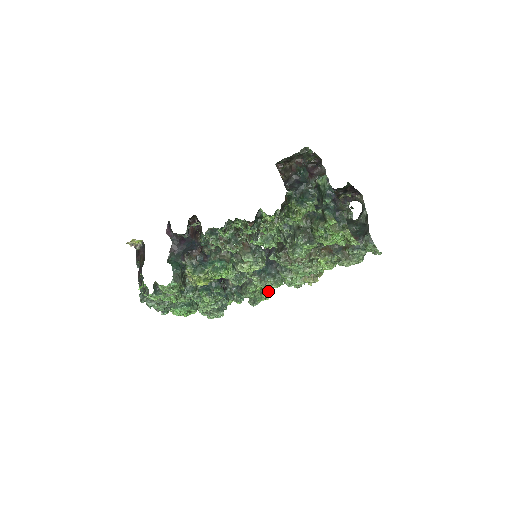
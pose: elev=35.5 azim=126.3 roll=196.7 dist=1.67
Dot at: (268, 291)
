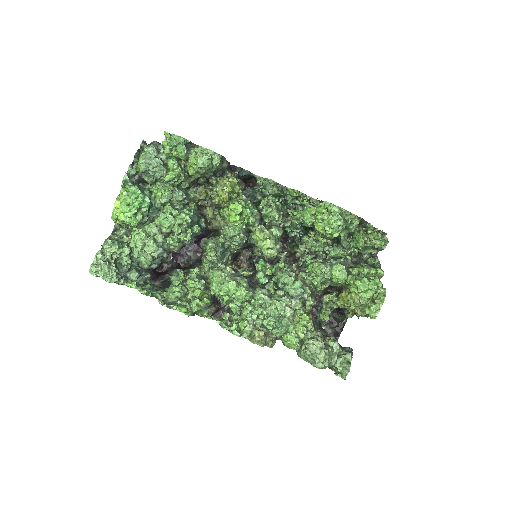
Dot at: (205, 305)
